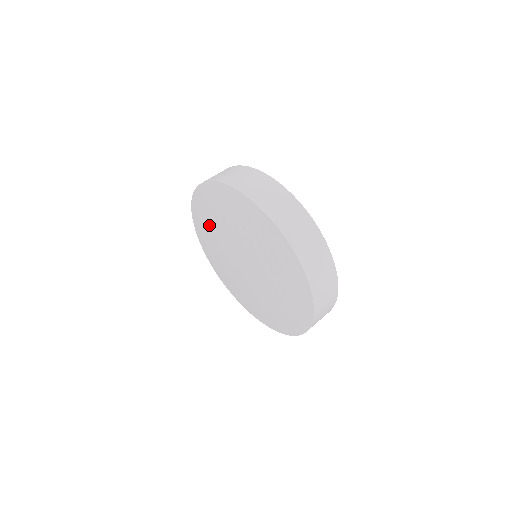
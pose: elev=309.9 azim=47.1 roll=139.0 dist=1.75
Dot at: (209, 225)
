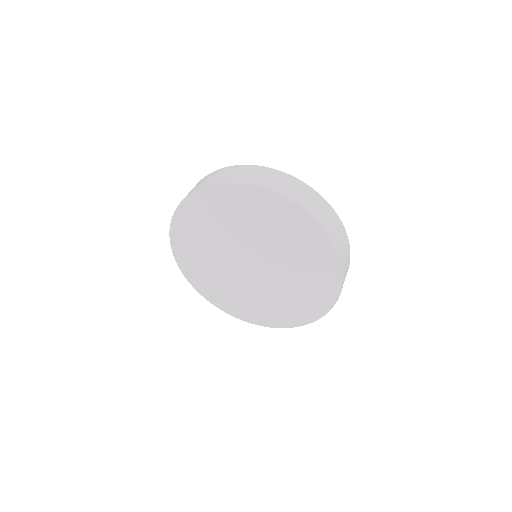
Dot at: (199, 242)
